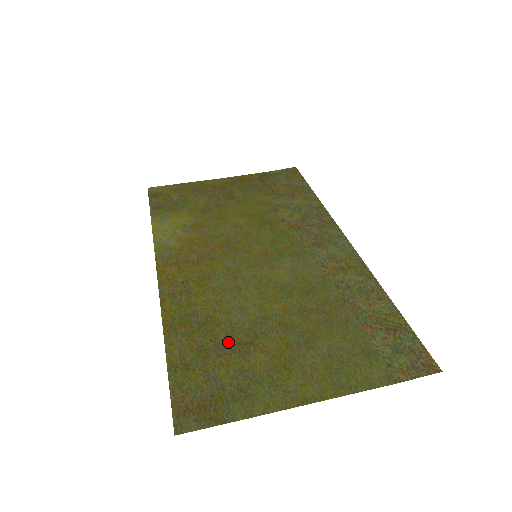
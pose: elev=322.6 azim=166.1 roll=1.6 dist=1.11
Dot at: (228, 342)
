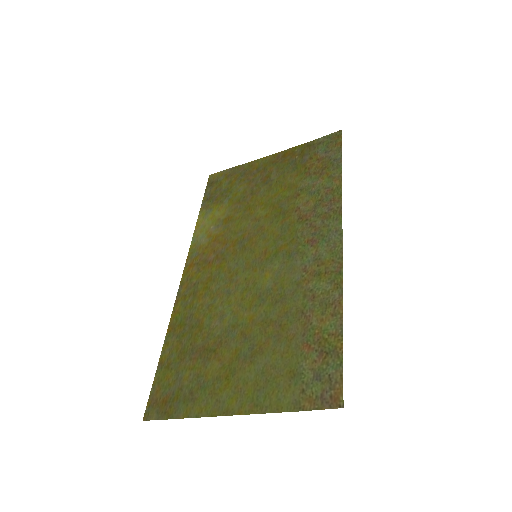
Dot at: (200, 347)
